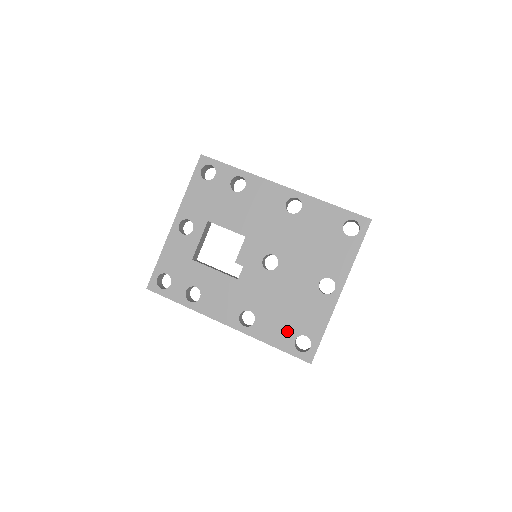
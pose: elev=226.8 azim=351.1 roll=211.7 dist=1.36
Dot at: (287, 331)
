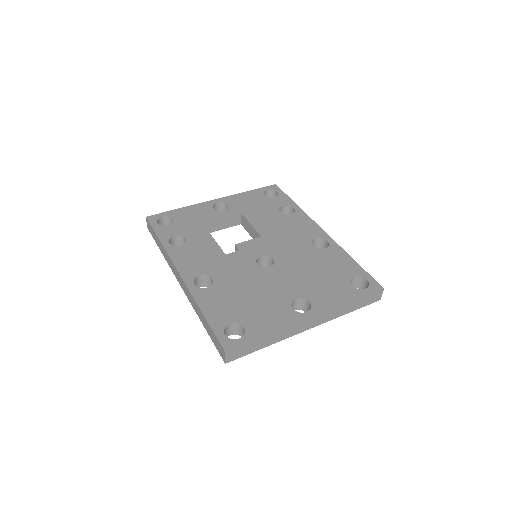
Dot at: (230, 312)
